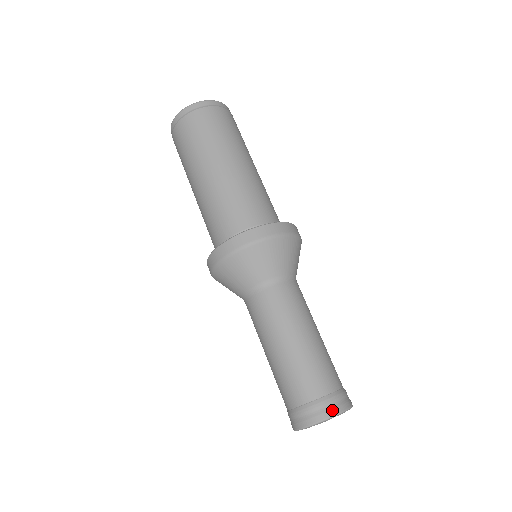
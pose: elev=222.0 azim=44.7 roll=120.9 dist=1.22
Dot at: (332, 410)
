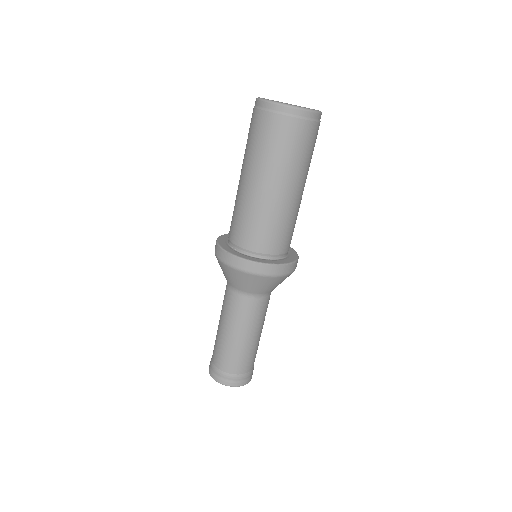
Dot at: (213, 375)
